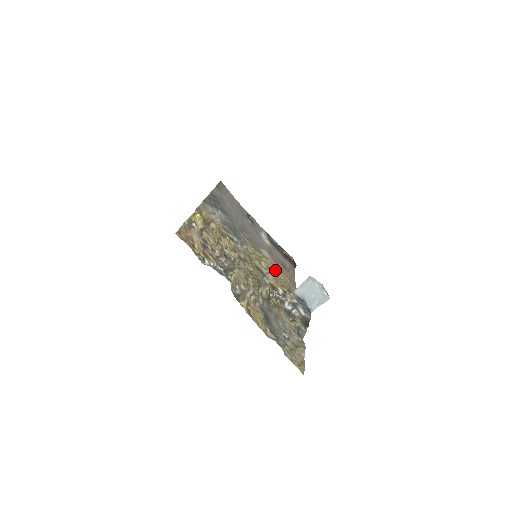
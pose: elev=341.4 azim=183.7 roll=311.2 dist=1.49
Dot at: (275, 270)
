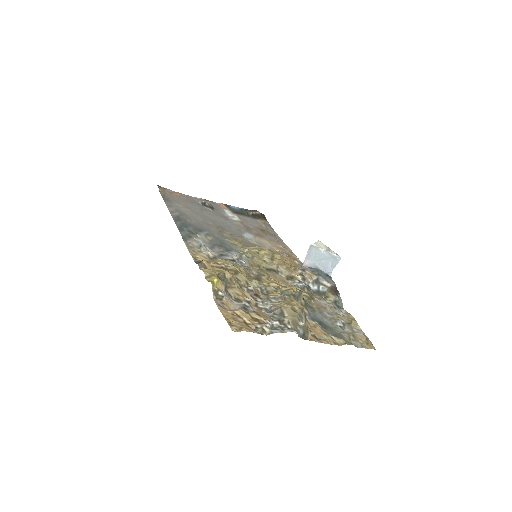
Dot at: (275, 254)
